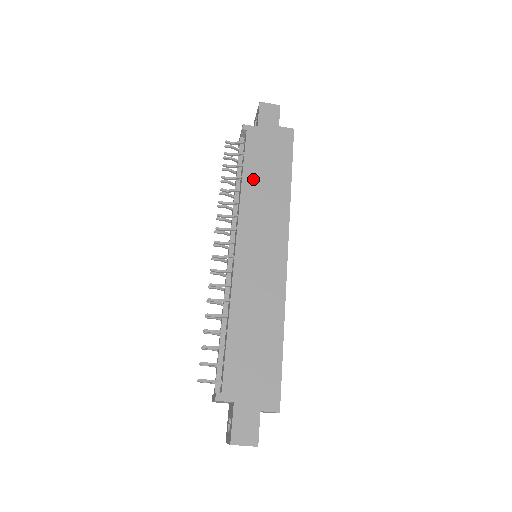
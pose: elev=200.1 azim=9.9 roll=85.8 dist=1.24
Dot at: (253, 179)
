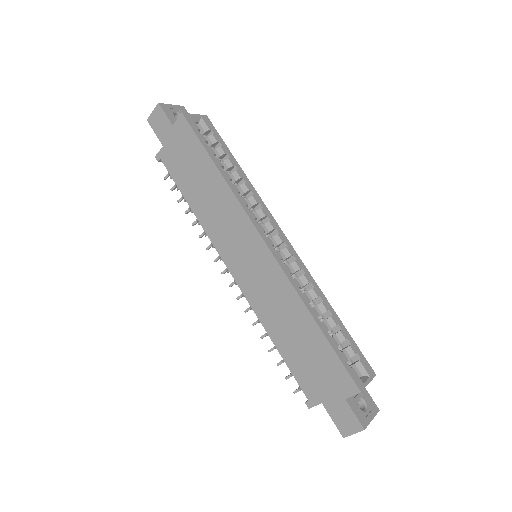
Dot at: (196, 199)
